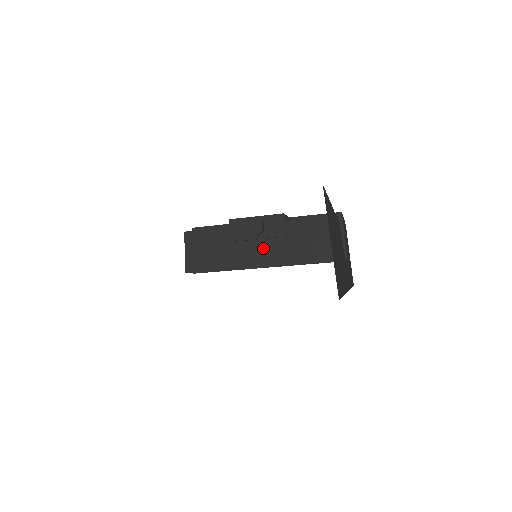
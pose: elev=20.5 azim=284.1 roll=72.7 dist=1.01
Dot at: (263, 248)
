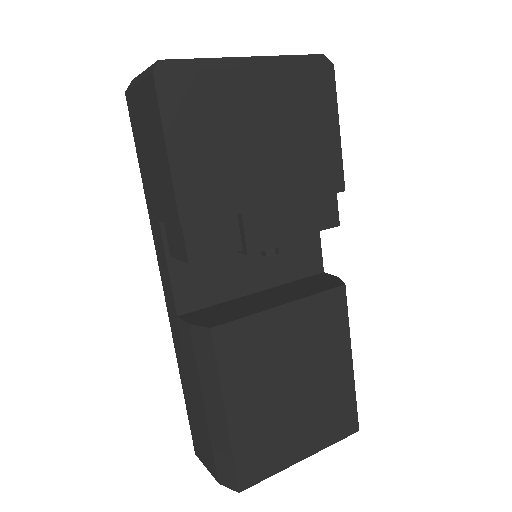
Dot at: occluded
